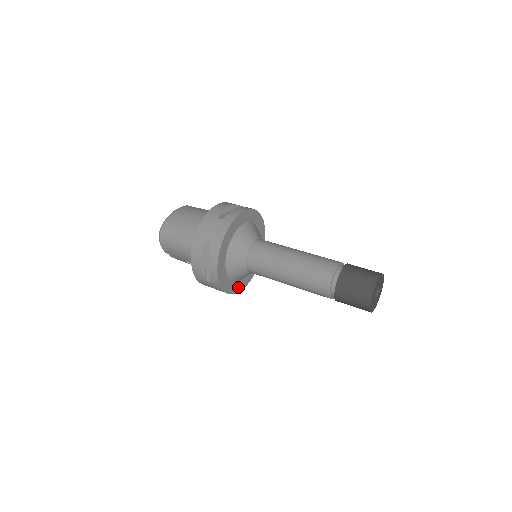
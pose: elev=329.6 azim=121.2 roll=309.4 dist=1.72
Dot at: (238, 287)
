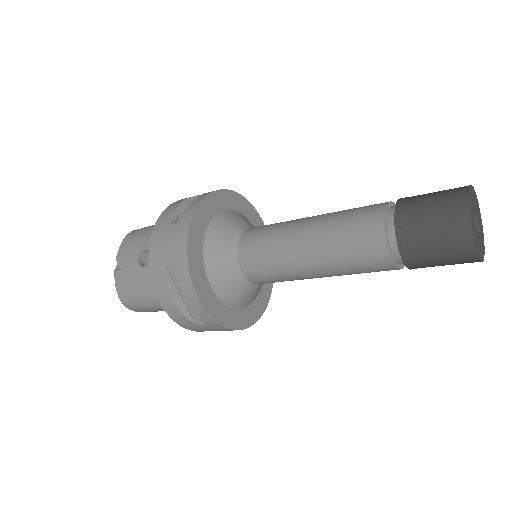
Dot at: (200, 284)
